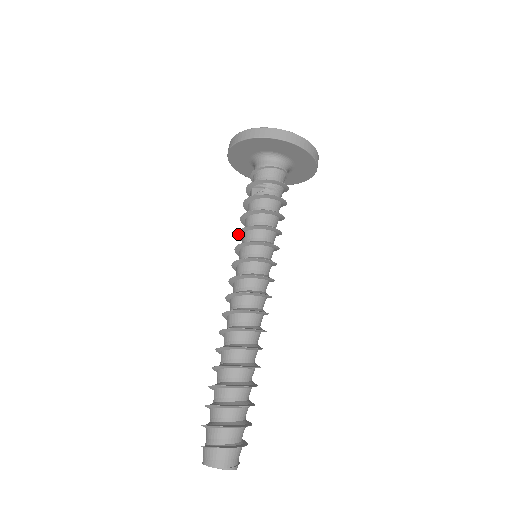
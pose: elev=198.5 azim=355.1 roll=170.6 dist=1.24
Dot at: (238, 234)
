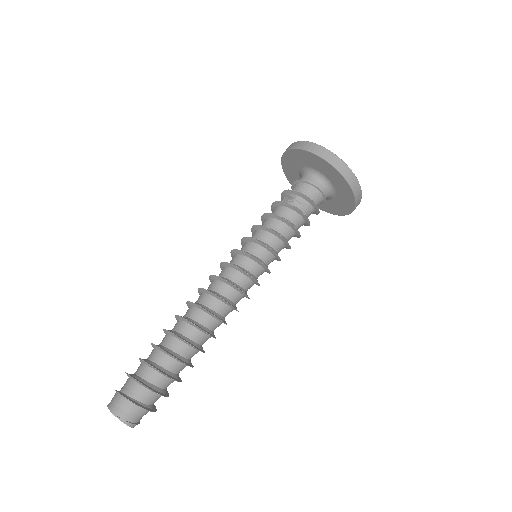
Dot at: (252, 231)
